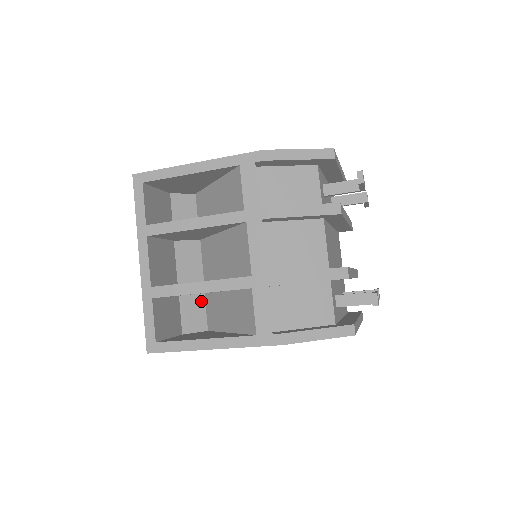
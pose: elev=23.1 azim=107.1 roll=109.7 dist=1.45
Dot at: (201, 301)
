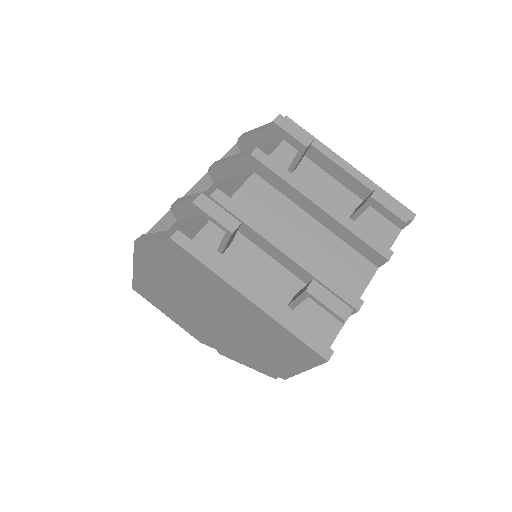
Dot at: occluded
